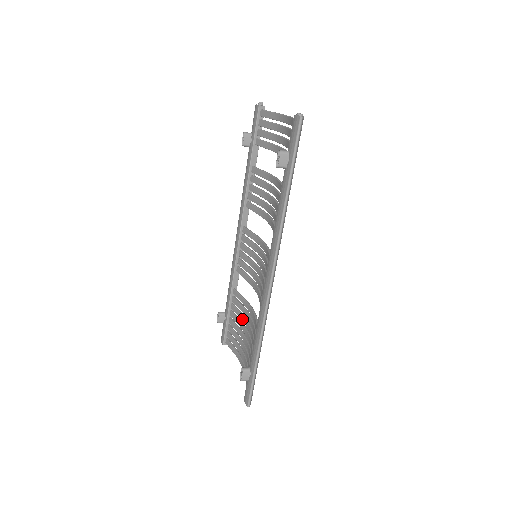
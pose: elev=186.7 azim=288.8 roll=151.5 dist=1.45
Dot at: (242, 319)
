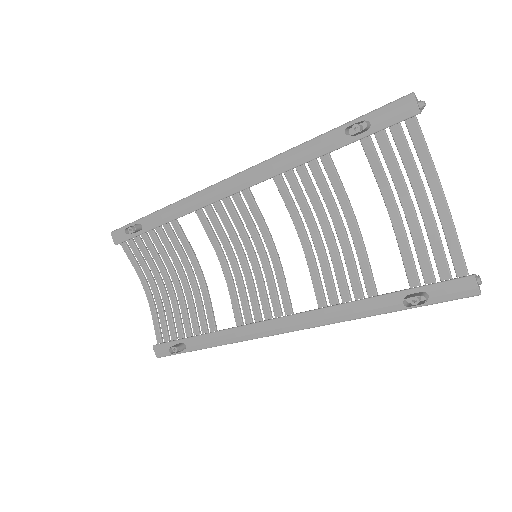
Dot at: (173, 259)
